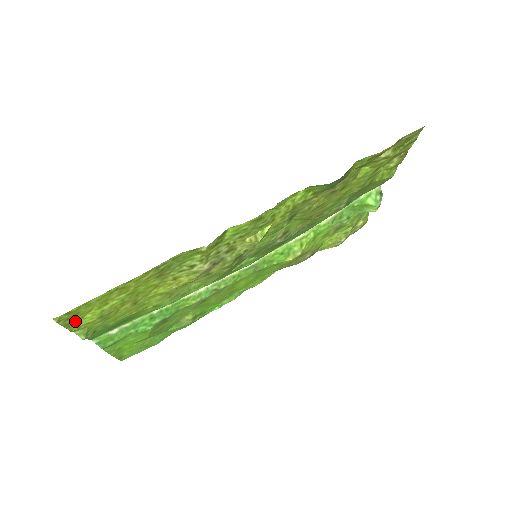
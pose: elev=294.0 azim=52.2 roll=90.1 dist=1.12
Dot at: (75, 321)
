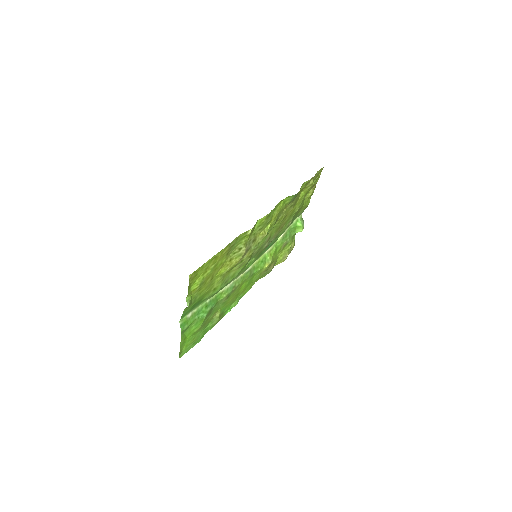
Dot at: (191, 285)
